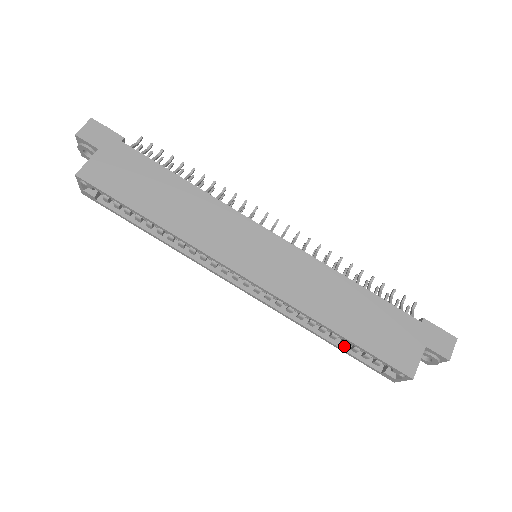
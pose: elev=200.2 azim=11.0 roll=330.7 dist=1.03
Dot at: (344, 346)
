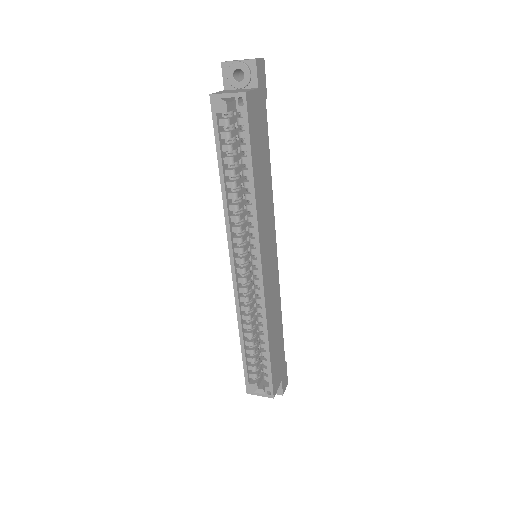
Dot at: (247, 353)
